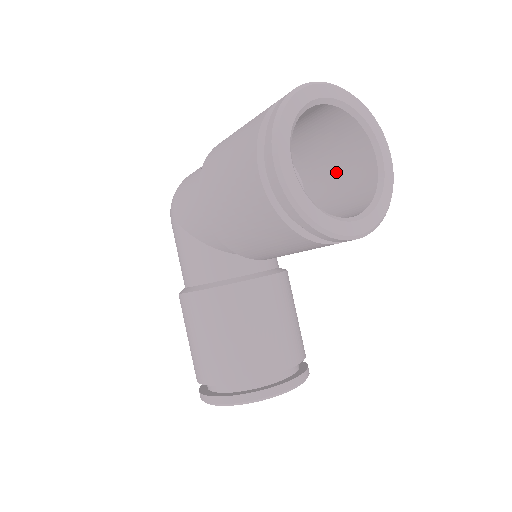
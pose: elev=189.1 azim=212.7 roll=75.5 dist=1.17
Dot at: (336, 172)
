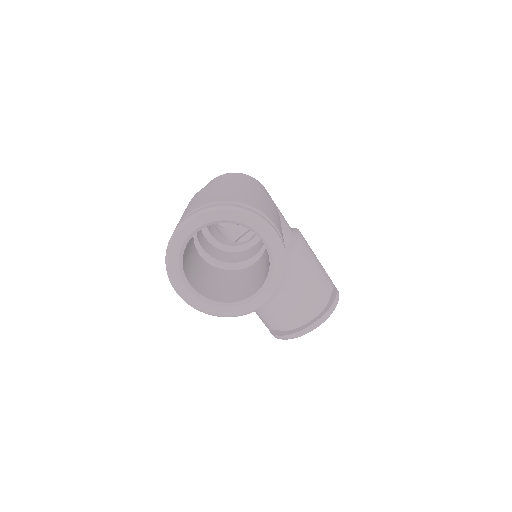
Dot at: occluded
